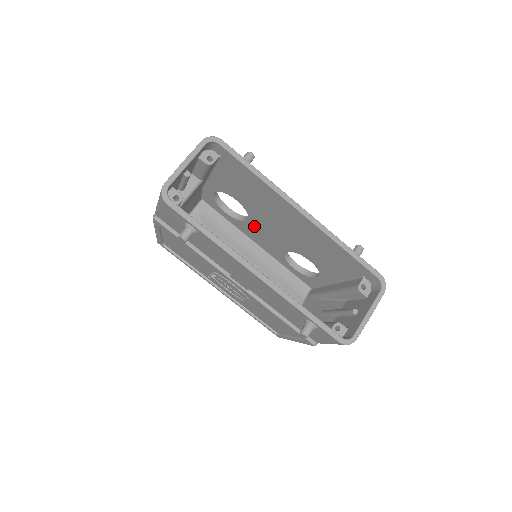
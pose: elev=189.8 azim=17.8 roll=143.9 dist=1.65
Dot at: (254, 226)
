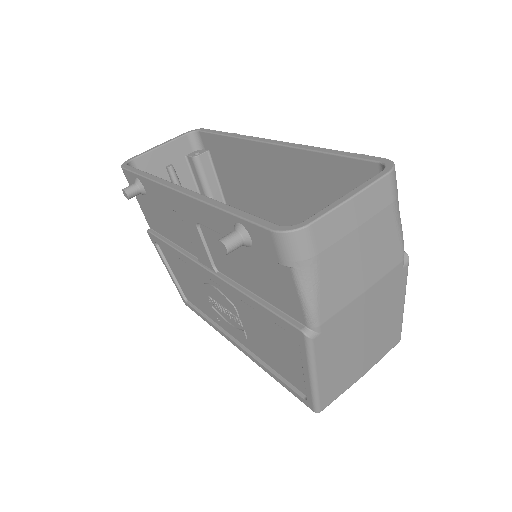
Dot at: occluded
